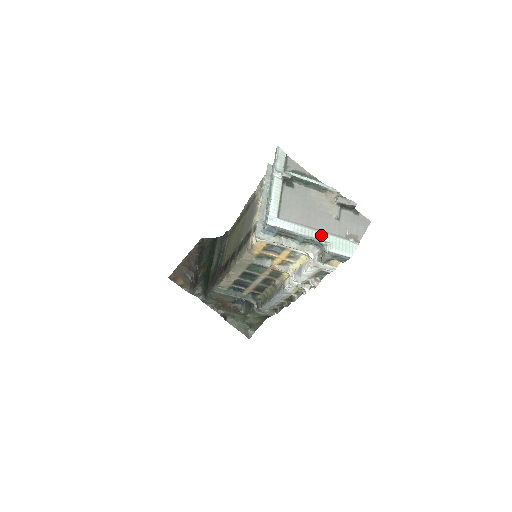
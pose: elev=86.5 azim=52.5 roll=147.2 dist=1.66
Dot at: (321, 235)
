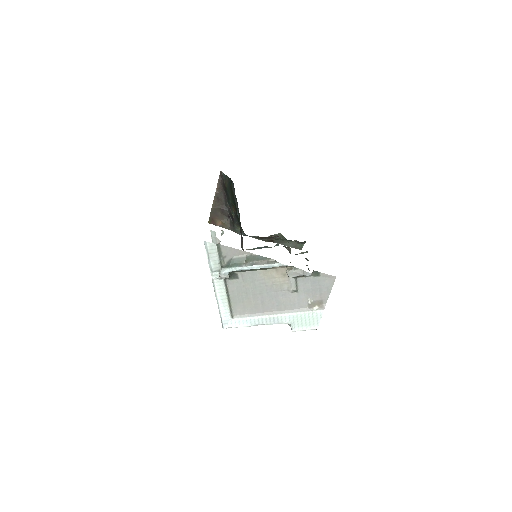
Dot at: (280, 319)
